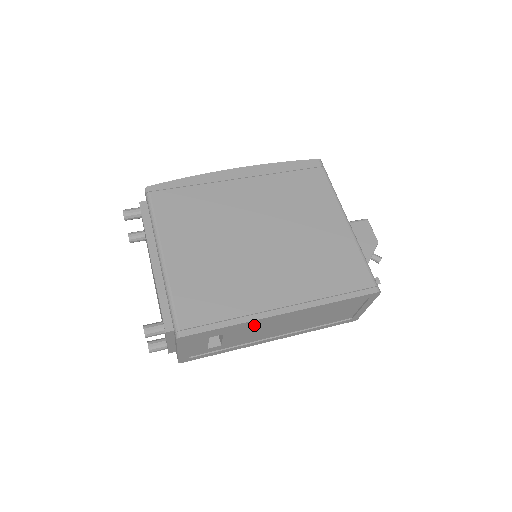
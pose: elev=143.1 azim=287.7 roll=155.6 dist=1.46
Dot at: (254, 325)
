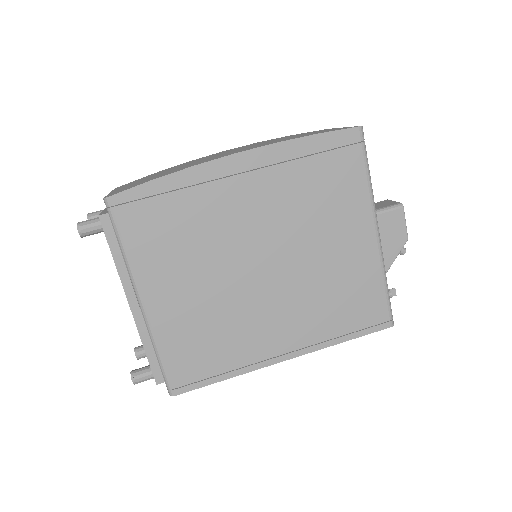
Dot at: occluded
